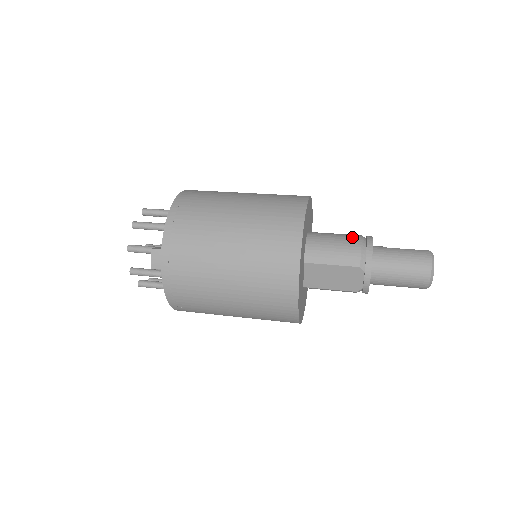
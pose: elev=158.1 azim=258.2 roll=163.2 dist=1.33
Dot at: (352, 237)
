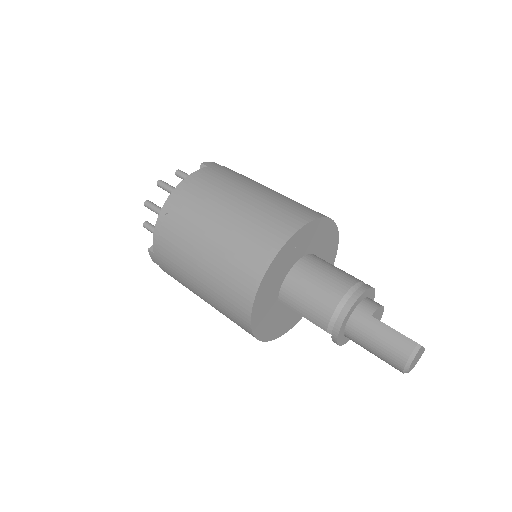
Dot at: (332, 294)
